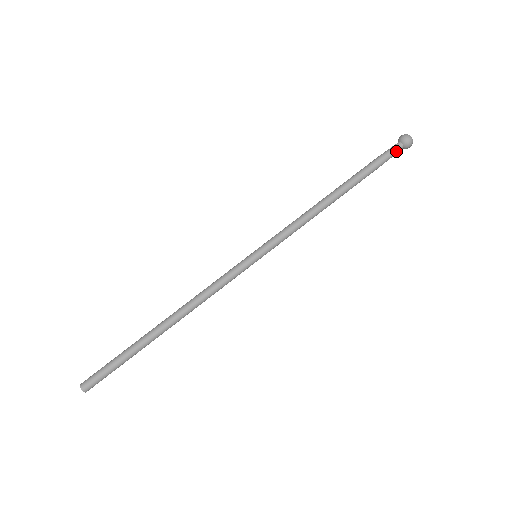
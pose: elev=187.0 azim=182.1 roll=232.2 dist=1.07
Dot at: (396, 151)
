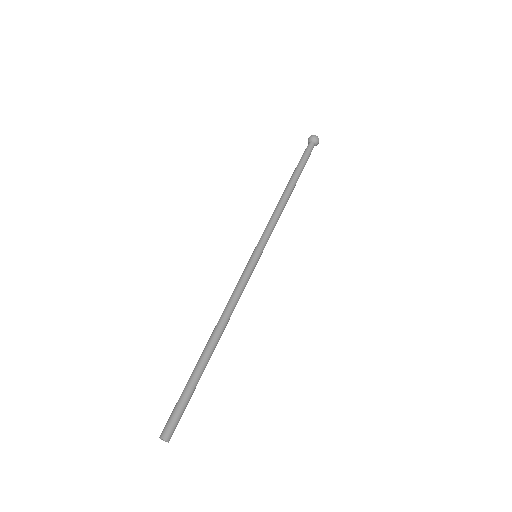
Dot at: (312, 148)
